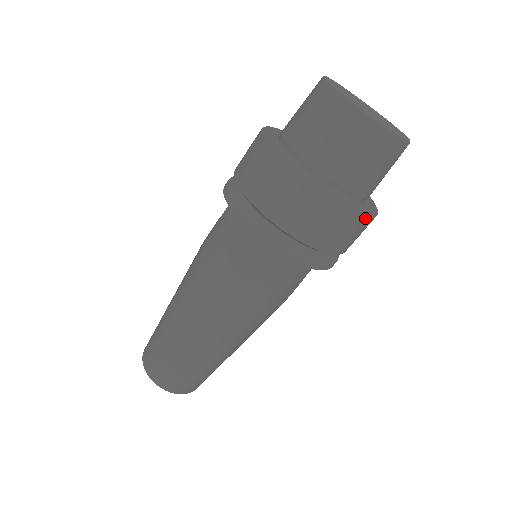
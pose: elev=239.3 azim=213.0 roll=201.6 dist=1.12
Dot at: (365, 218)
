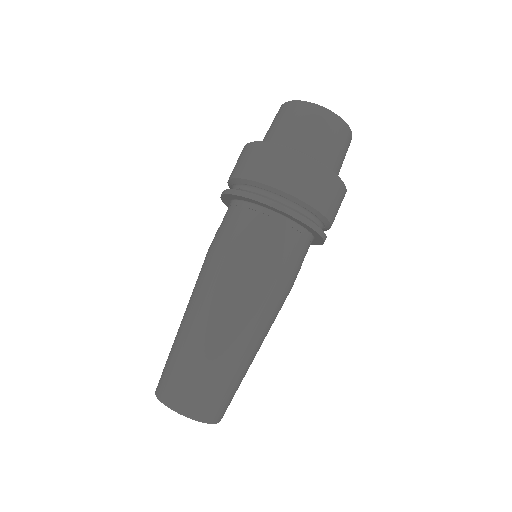
Dot at: (345, 192)
